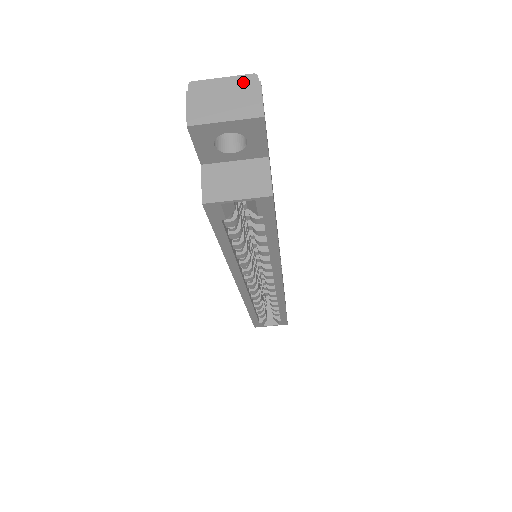
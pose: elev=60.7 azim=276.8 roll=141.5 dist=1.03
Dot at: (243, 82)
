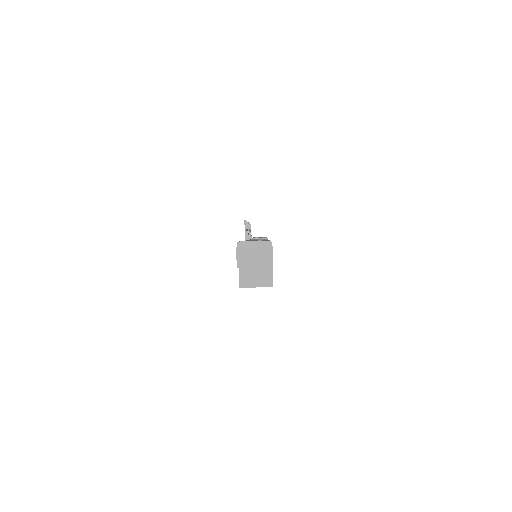
Dot at: (264, 245)
